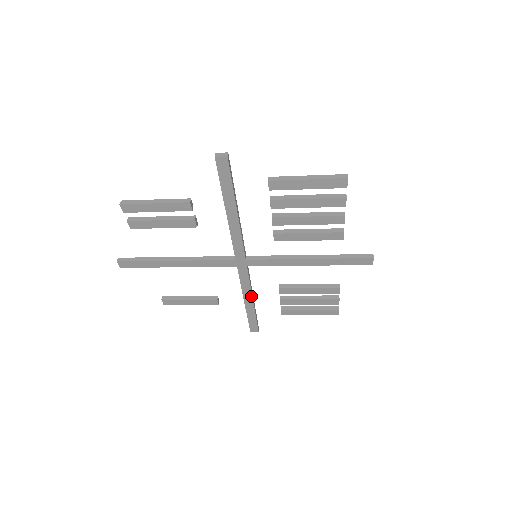
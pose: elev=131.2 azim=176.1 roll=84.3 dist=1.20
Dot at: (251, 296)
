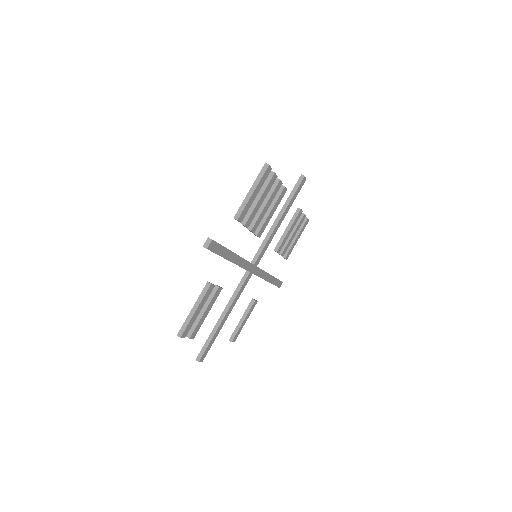
Dot at: (268, 274)
